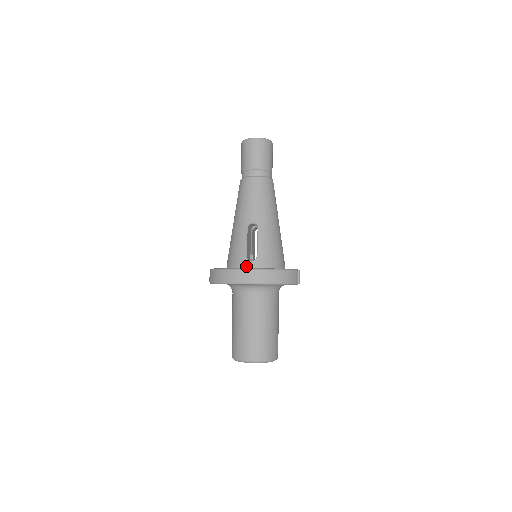
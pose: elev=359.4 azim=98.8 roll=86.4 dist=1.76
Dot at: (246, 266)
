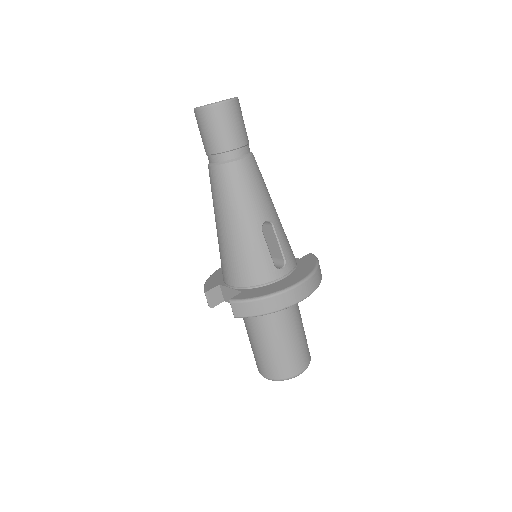
Dot at: (280, 277)
